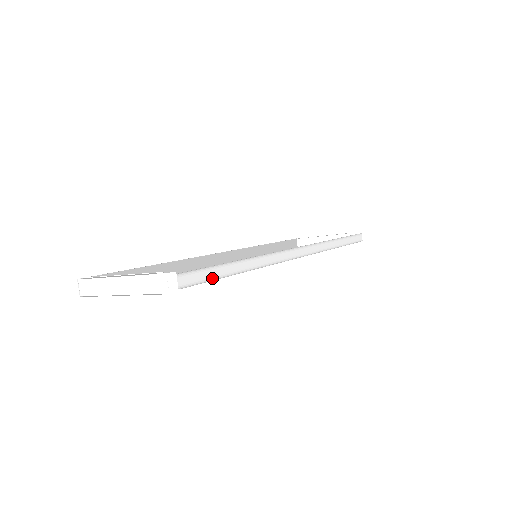
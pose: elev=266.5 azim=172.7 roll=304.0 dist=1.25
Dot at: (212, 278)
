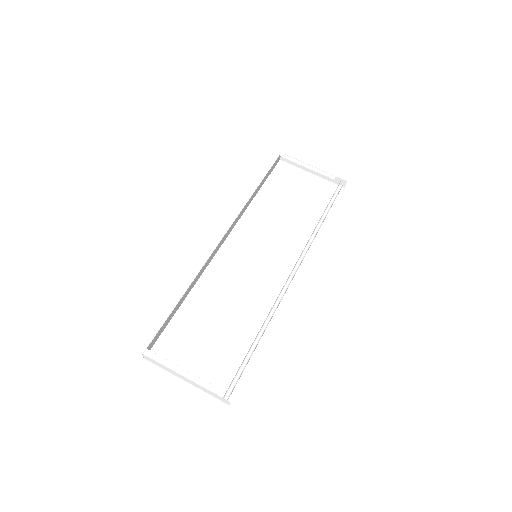
Dot at: (242, 365)
